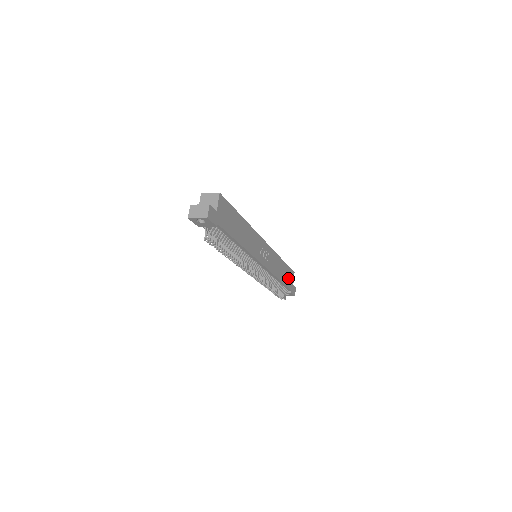
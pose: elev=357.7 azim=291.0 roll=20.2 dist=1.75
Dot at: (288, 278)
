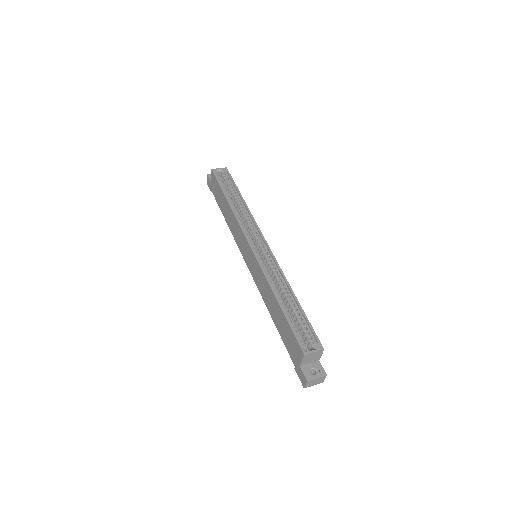
Dot at: occluded
